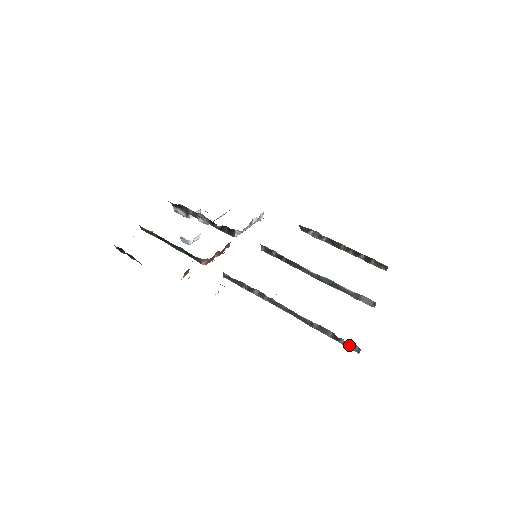
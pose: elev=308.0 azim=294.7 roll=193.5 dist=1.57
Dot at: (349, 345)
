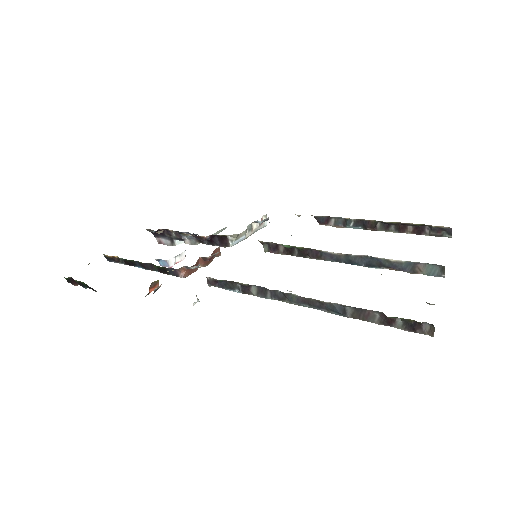
Dot at: (412, 325)
